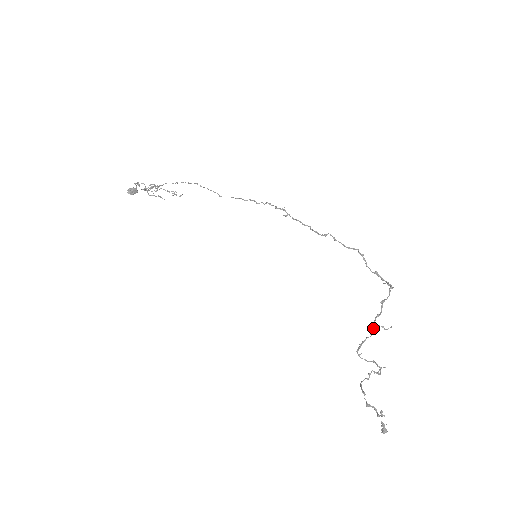
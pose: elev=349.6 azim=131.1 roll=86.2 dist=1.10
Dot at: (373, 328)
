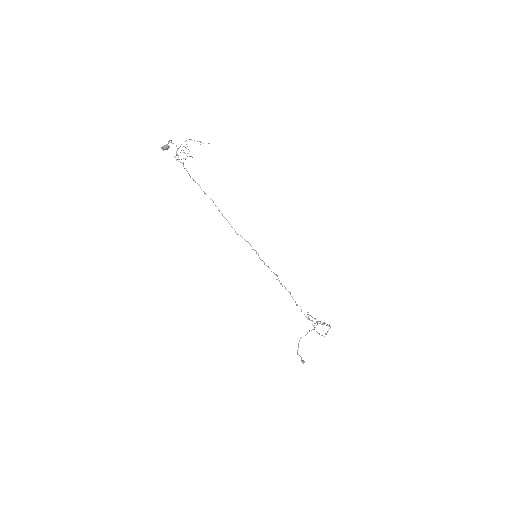
Dot at: occluded
